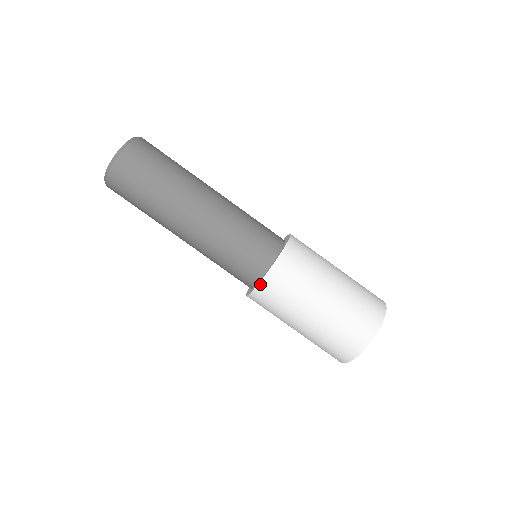
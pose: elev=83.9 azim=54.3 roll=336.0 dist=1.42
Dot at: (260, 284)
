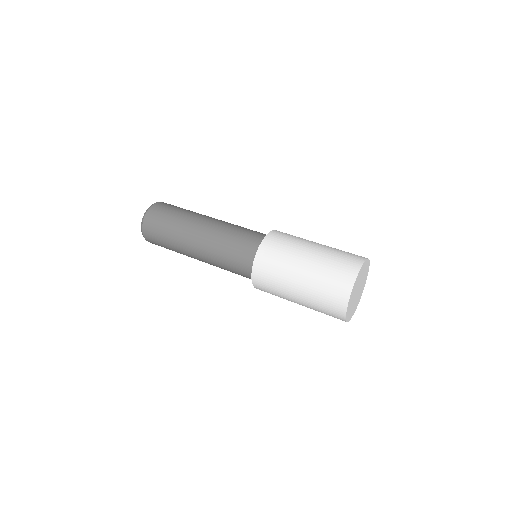
Dot at: (259, 248)
